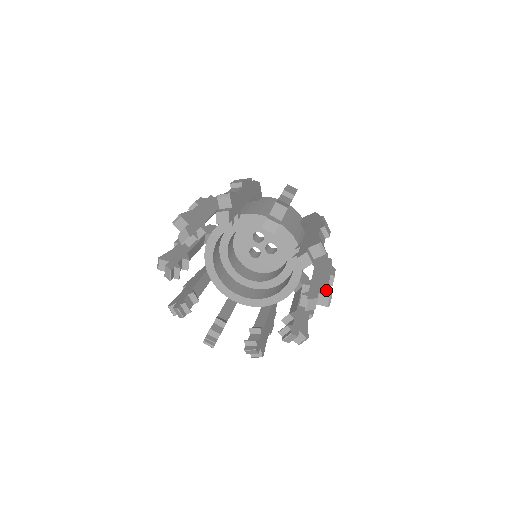
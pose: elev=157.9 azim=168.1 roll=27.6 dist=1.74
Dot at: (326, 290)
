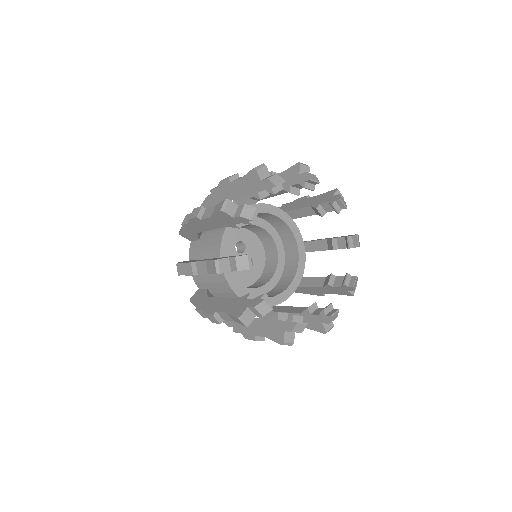
Dot at: occluded
